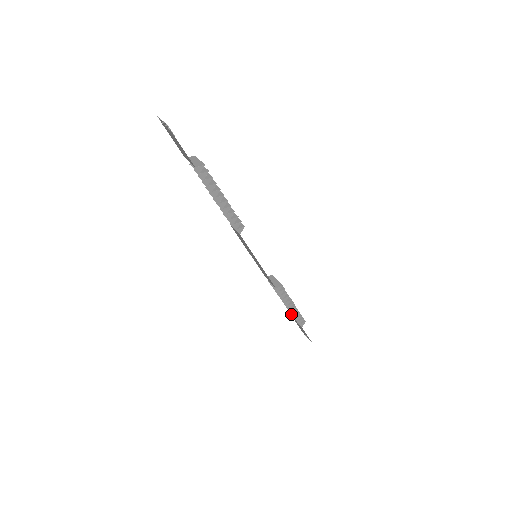
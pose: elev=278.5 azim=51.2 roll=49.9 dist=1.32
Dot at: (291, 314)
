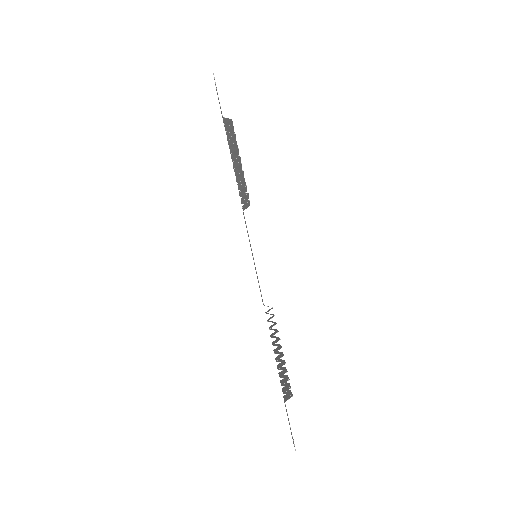
Dot at: (282, 388)
